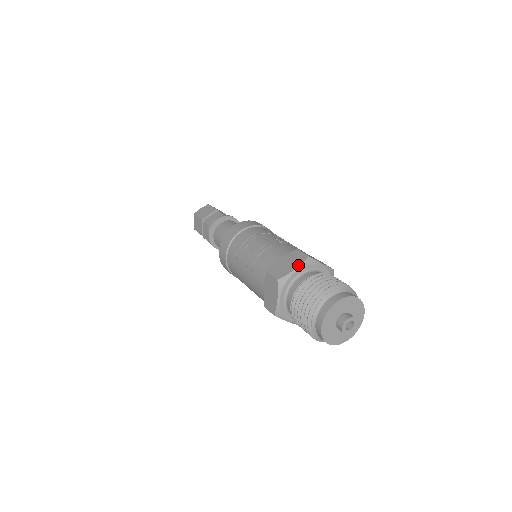
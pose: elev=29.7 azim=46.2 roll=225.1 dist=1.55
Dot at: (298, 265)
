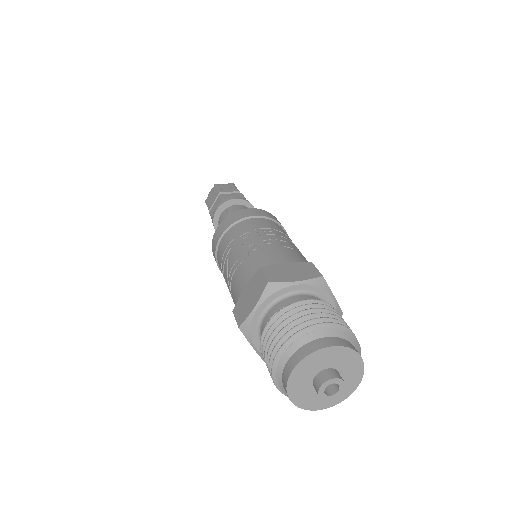
Dot at: (257, 300)
